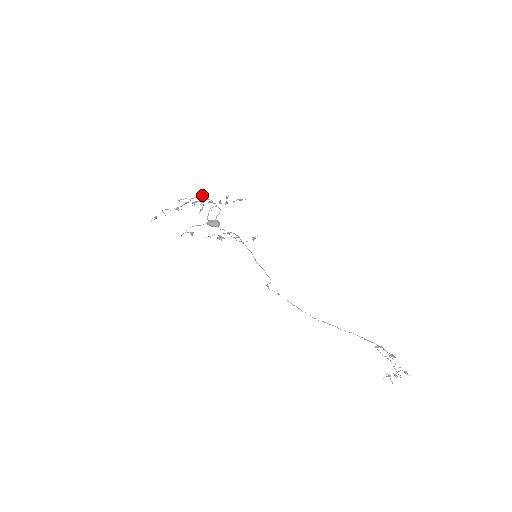
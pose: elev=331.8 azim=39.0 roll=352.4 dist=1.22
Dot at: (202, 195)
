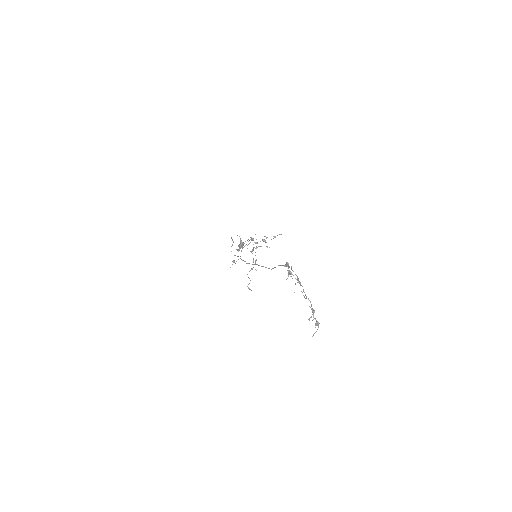
Dot at: occluded
